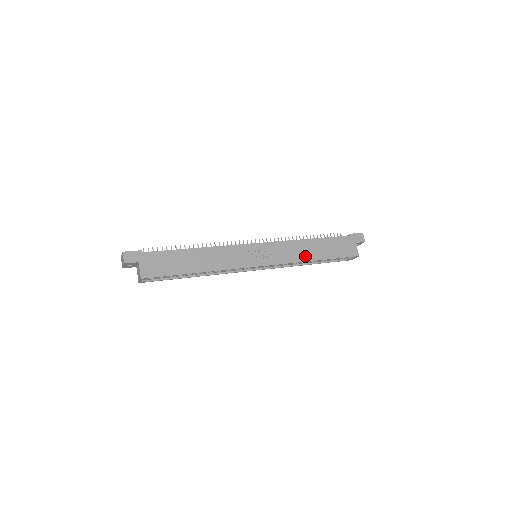
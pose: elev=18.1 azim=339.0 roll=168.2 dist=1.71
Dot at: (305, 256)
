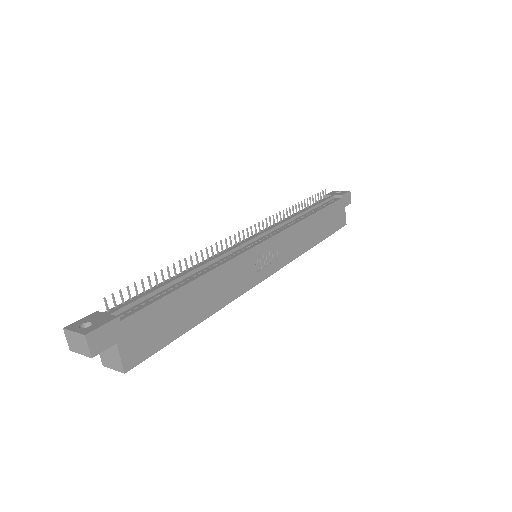
Dot at: (307, 243)
